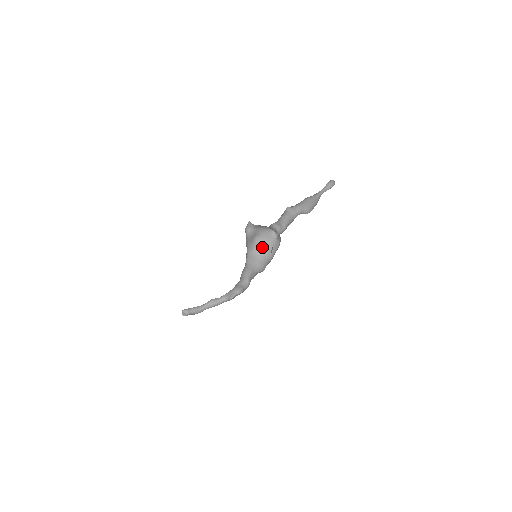
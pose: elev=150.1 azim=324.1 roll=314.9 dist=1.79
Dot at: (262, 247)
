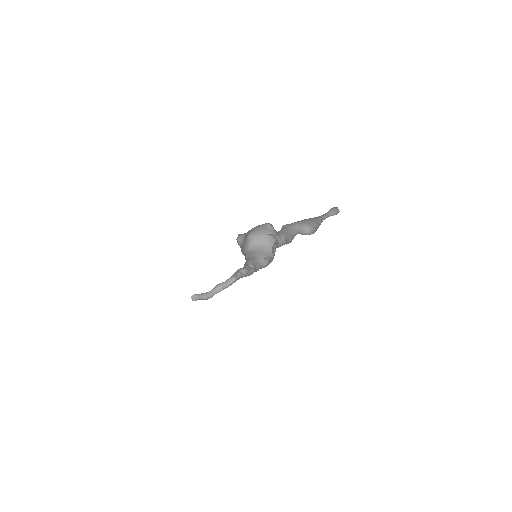
Dot at: (258, 239)
